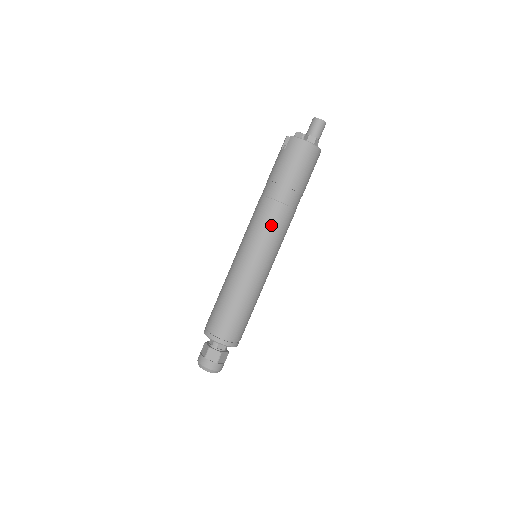
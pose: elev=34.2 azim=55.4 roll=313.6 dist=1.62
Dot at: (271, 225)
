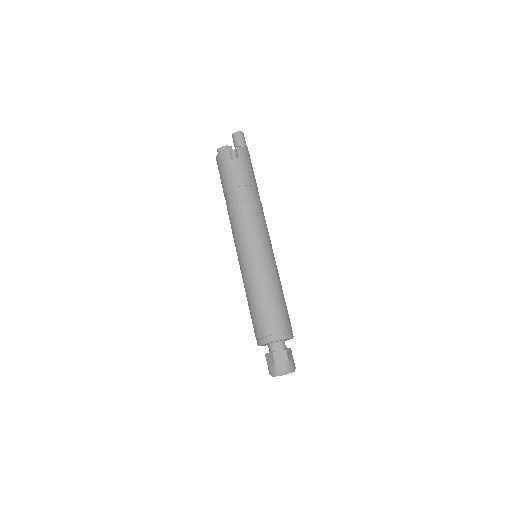
Dot at: (265, 221)
